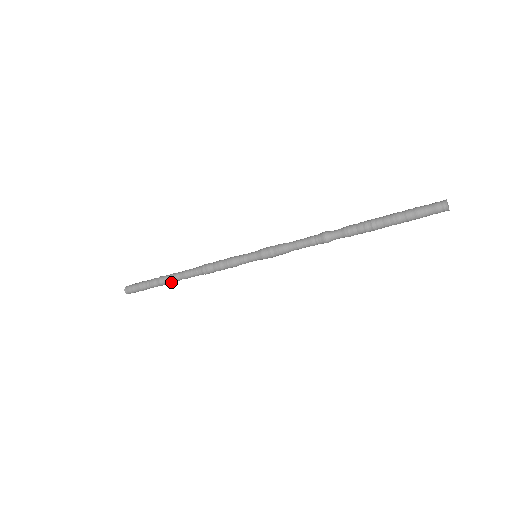
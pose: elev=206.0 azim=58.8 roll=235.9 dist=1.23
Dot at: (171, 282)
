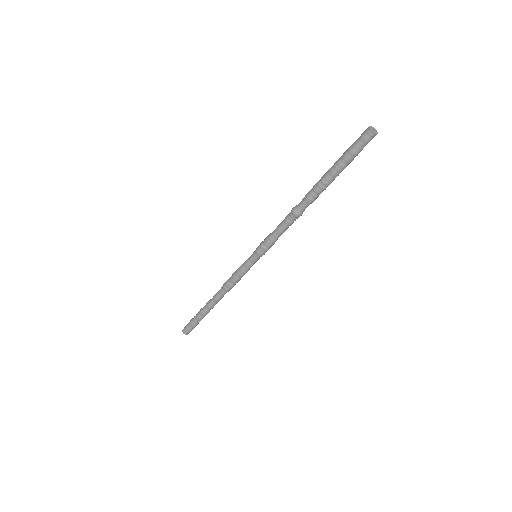
Dot at: occluded
